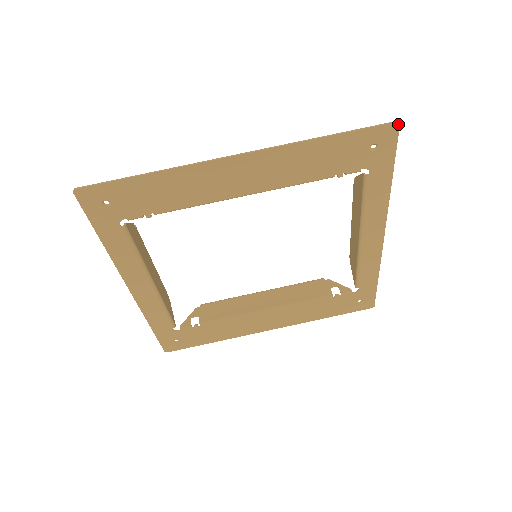
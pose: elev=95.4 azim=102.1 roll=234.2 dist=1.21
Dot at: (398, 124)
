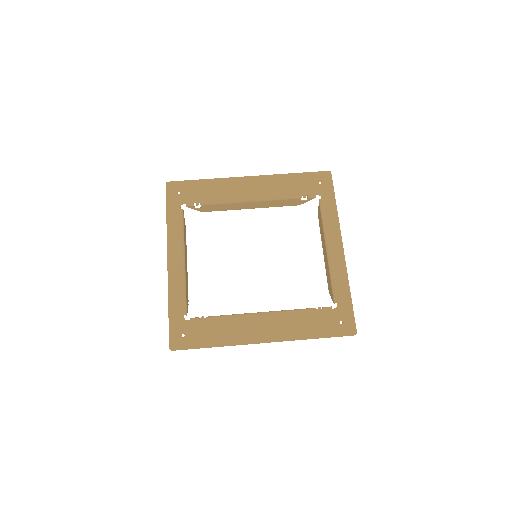
Dot at: (330, 172)
